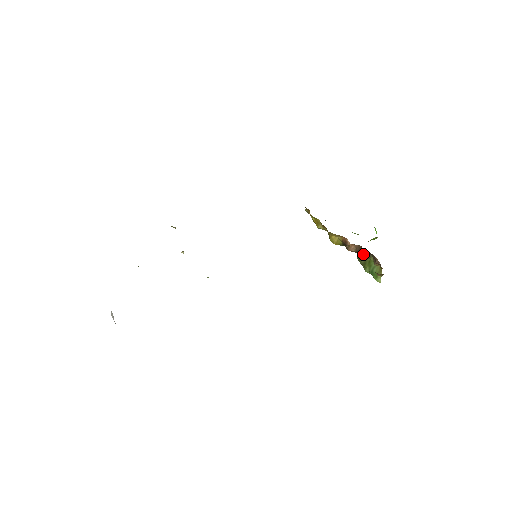
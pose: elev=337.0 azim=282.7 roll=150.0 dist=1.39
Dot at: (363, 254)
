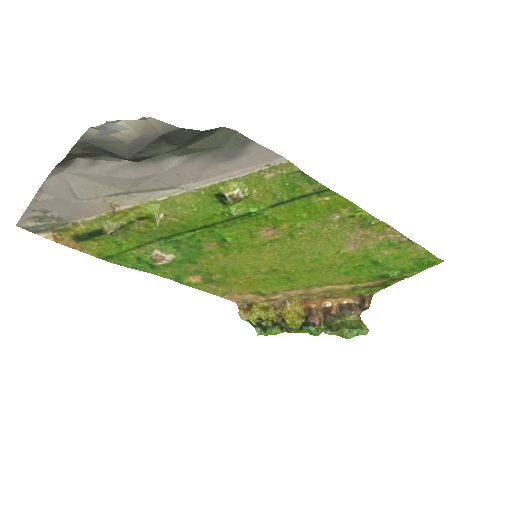
Dot at: (335, 308)
